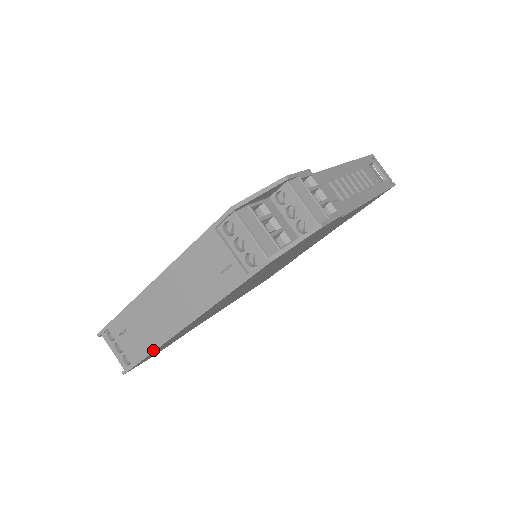
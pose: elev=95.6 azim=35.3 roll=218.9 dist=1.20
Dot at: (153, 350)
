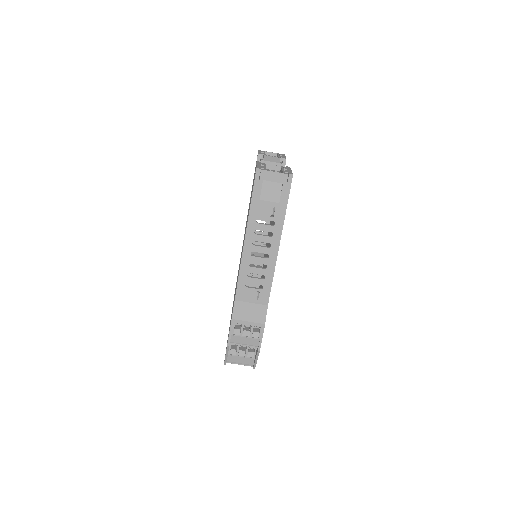
Dot at: occluded
